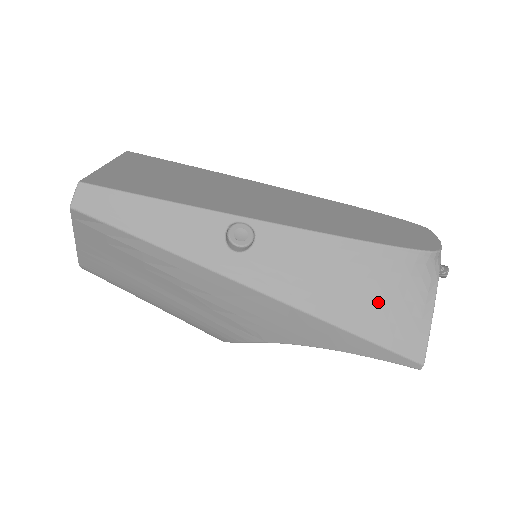
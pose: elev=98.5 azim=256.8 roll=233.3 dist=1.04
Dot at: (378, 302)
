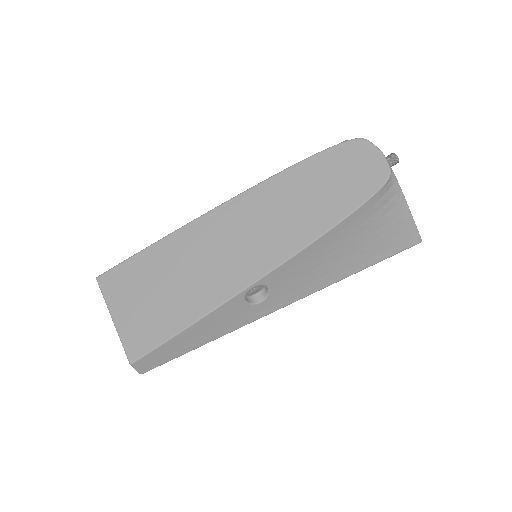
Dot at: (371, 240)
